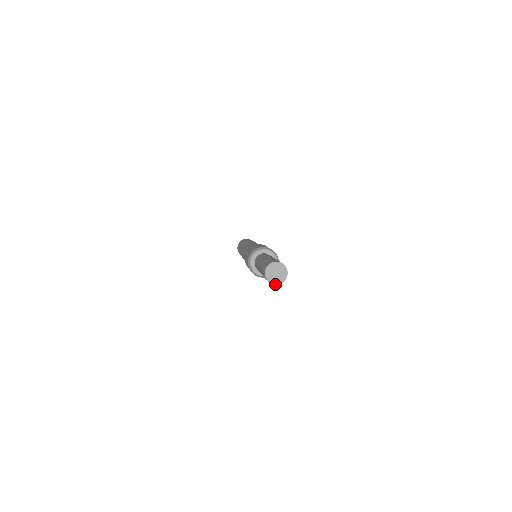
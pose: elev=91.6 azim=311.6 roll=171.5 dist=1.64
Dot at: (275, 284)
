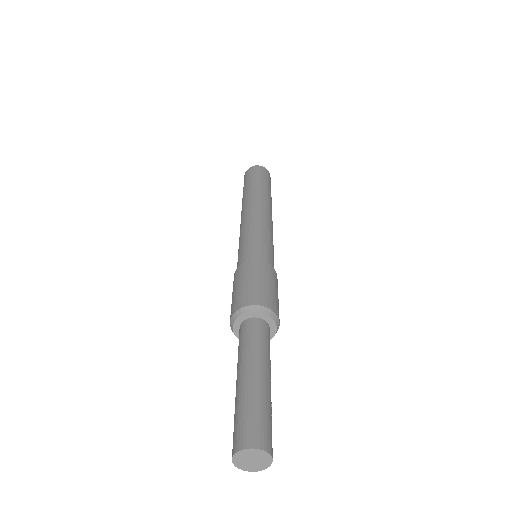
Dot at: (238, 467)
